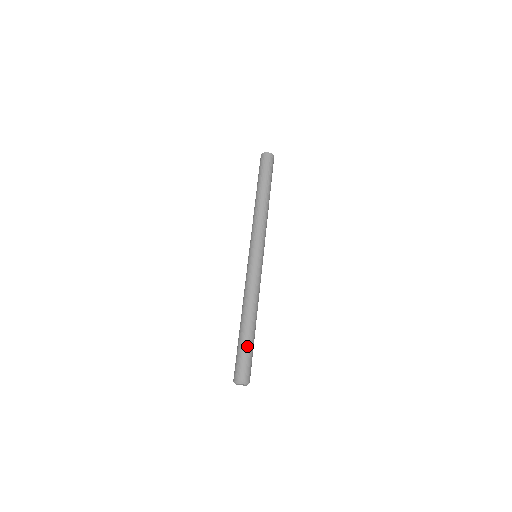
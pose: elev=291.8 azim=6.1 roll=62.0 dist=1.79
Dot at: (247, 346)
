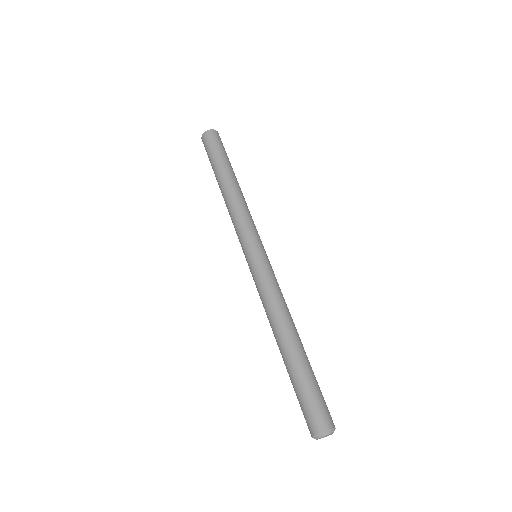
Dot at: (310, 376)
